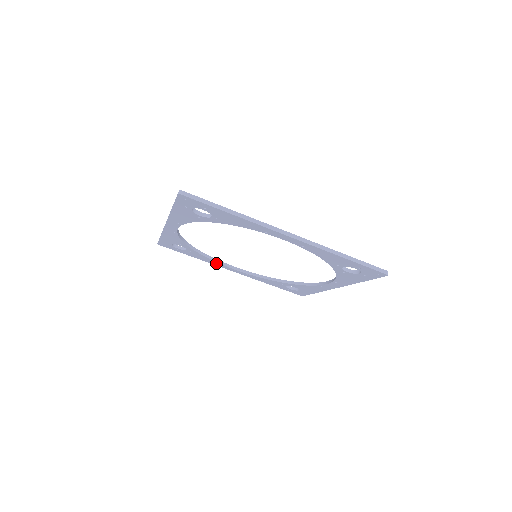
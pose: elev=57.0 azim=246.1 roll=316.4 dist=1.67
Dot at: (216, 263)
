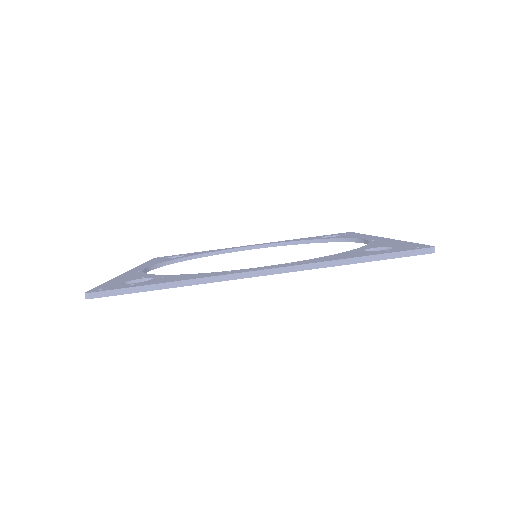
Dot at: occluded
